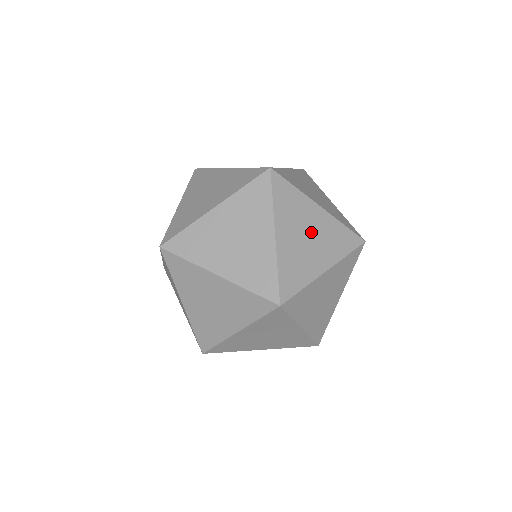
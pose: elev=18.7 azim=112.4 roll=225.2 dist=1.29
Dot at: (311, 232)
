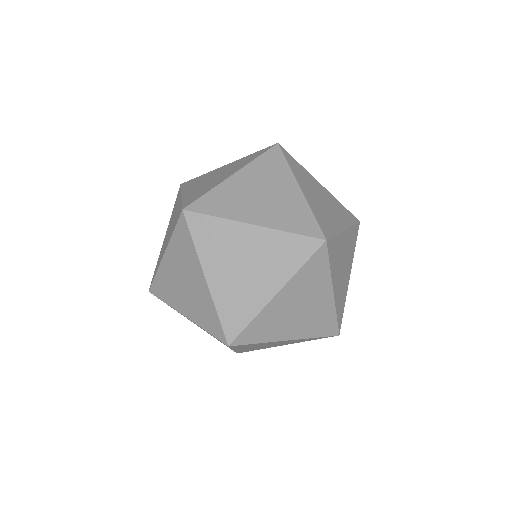
Dot at: (247, 259)
